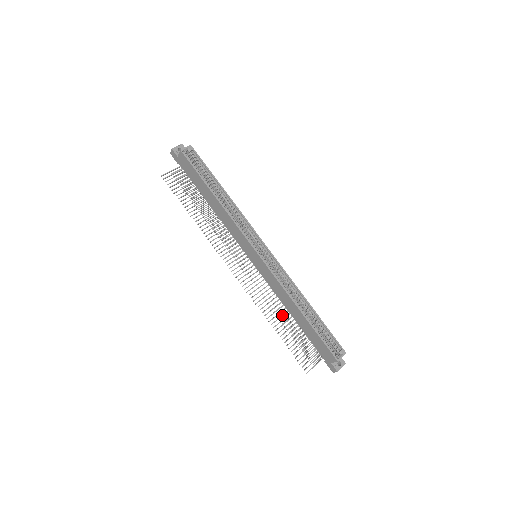
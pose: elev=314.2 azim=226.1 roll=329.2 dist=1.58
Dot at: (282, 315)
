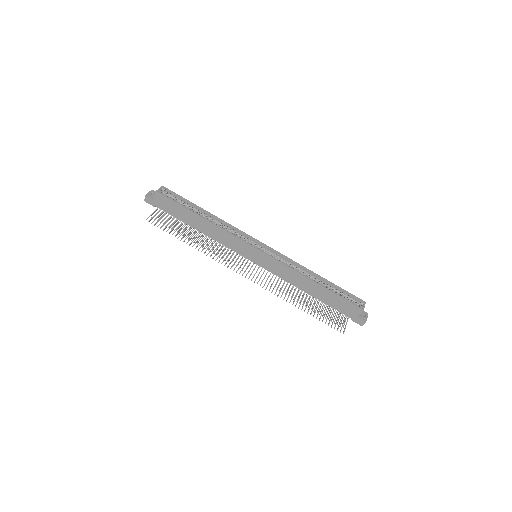
Dot at: (299, 296)
